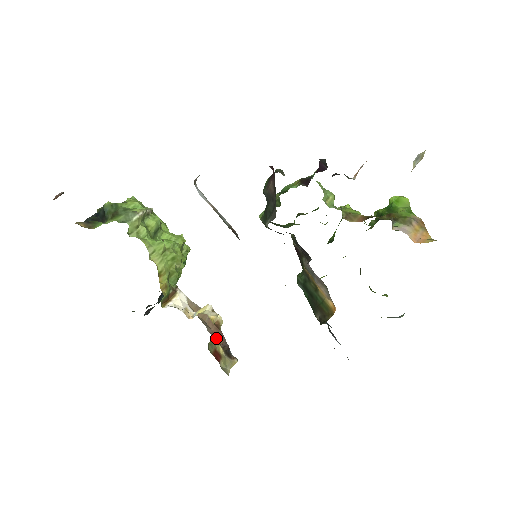
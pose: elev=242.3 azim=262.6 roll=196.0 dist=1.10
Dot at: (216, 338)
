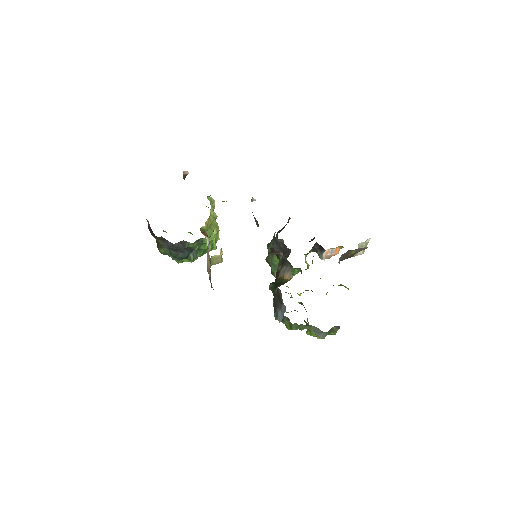
Dot at: occluded
